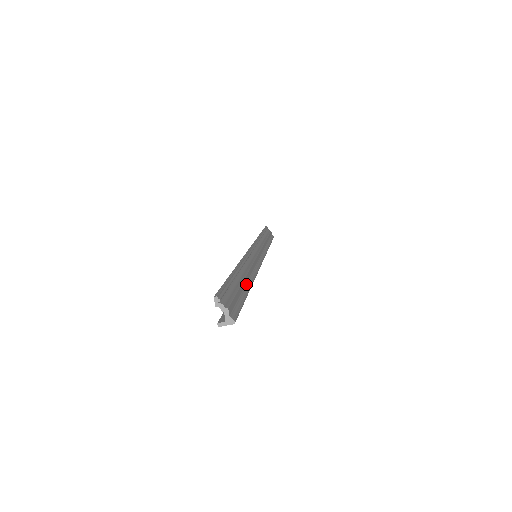
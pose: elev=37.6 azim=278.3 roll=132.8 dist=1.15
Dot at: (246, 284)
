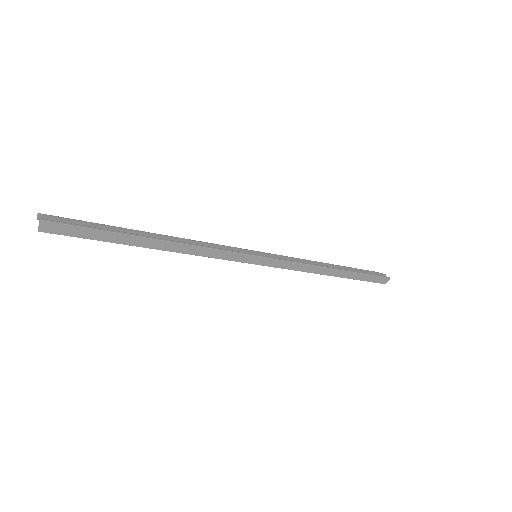
Dot at: (146, 236)
